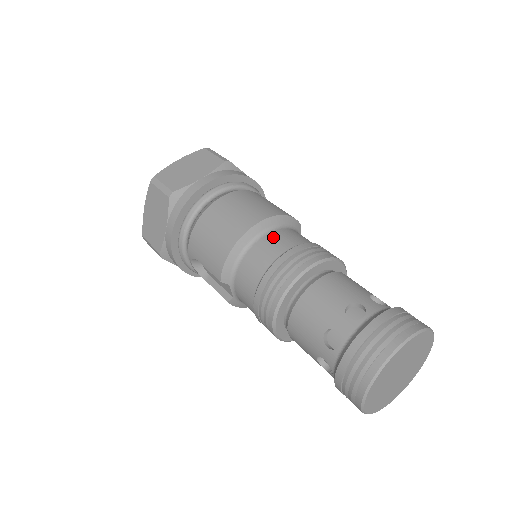
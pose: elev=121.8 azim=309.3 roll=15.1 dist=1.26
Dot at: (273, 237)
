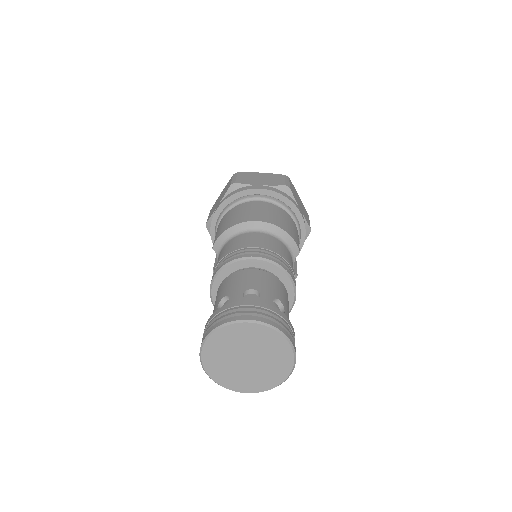
Dot at: (261, 235)
